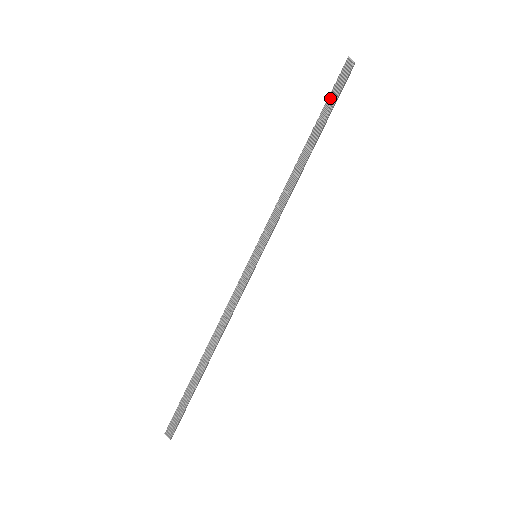
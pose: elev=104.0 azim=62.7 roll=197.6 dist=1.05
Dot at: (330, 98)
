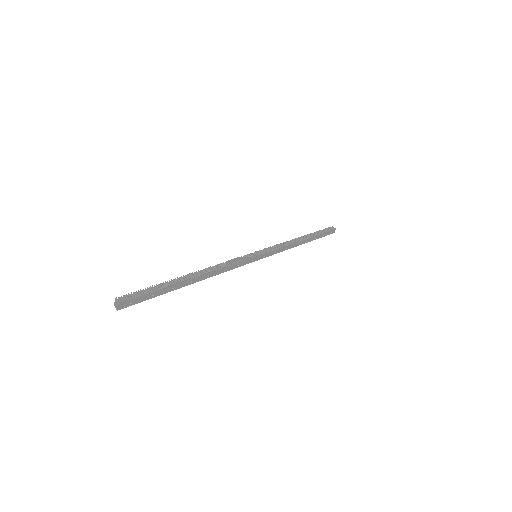
Dot at: (320, 232)
